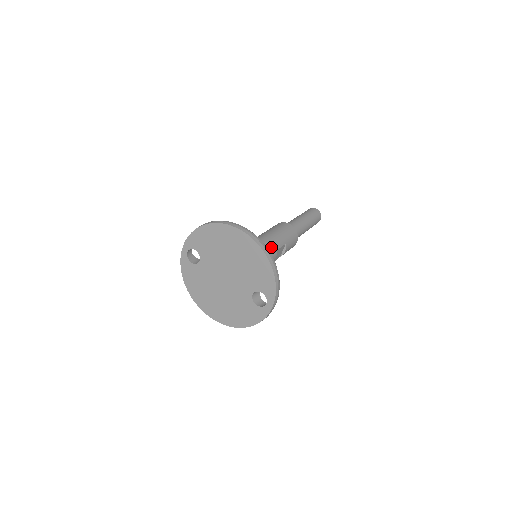
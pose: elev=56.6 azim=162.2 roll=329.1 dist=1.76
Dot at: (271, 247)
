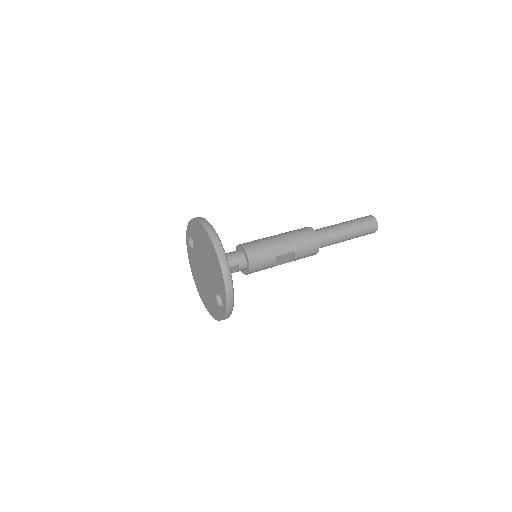
Dot at: (269, 252)
